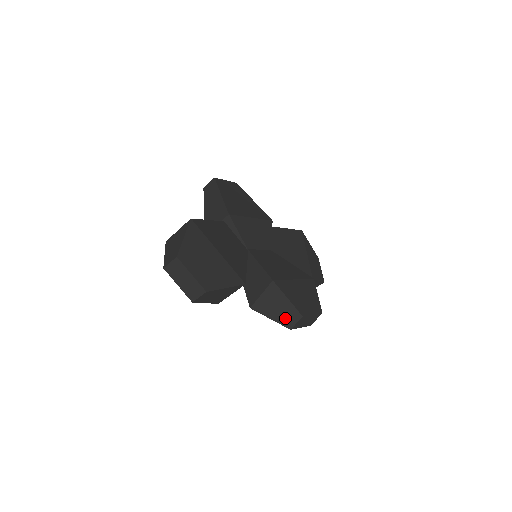
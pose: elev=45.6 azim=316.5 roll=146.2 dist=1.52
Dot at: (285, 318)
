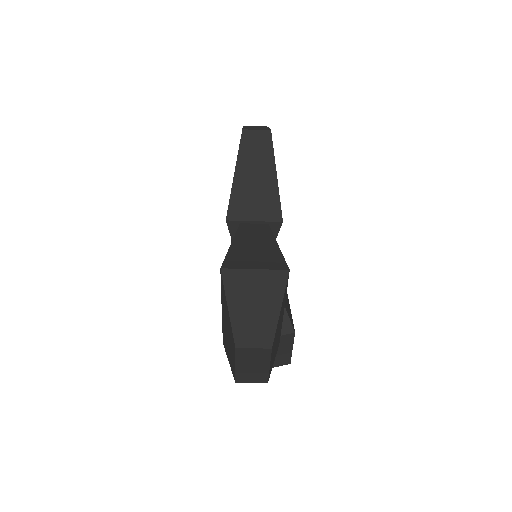
Dot at: occluded
